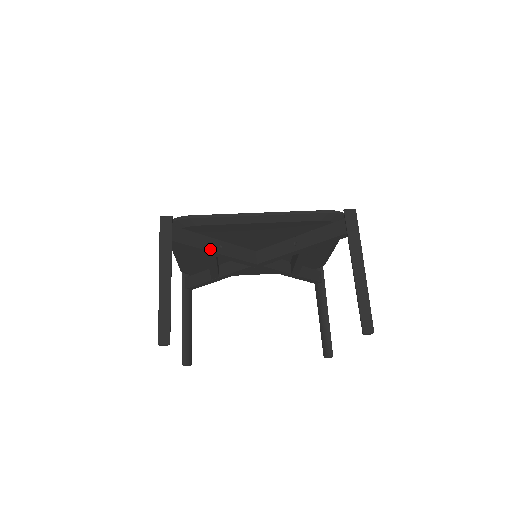
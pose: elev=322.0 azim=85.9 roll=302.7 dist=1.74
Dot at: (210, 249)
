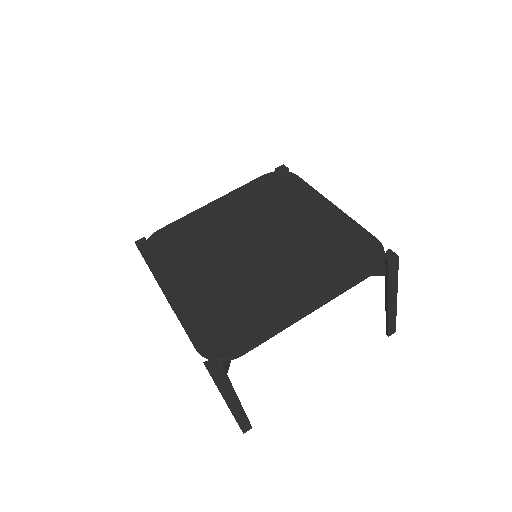
Dot at: occluded
